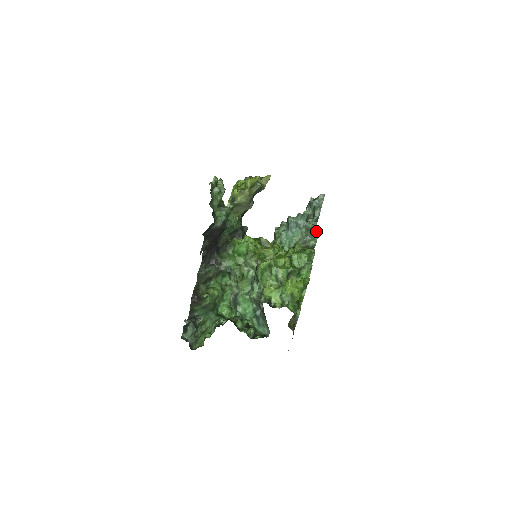
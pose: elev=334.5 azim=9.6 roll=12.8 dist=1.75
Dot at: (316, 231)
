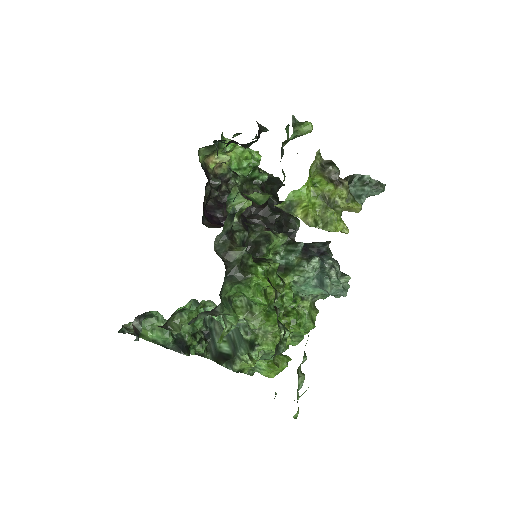
Dot at: occluded
